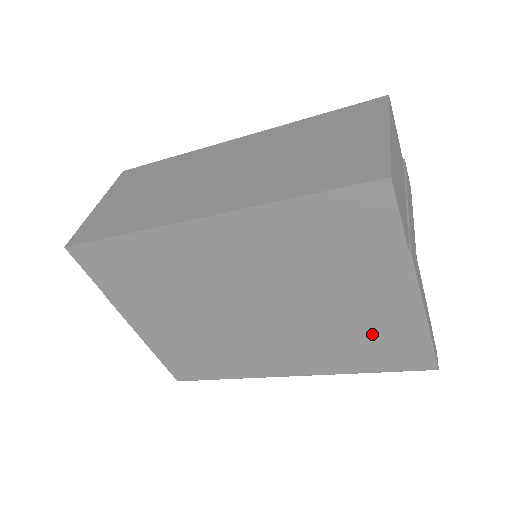
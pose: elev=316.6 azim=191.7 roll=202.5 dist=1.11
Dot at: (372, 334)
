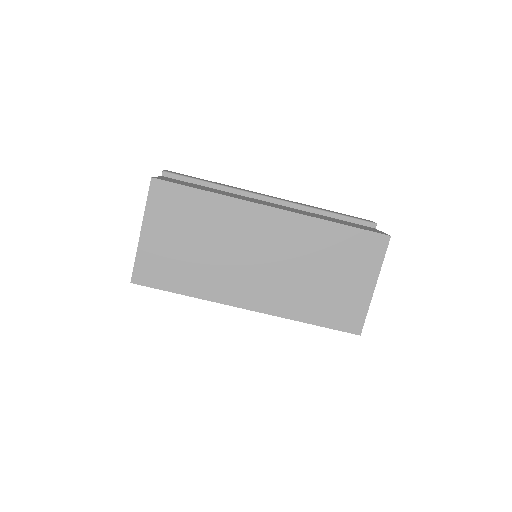
Dot at: occluded
